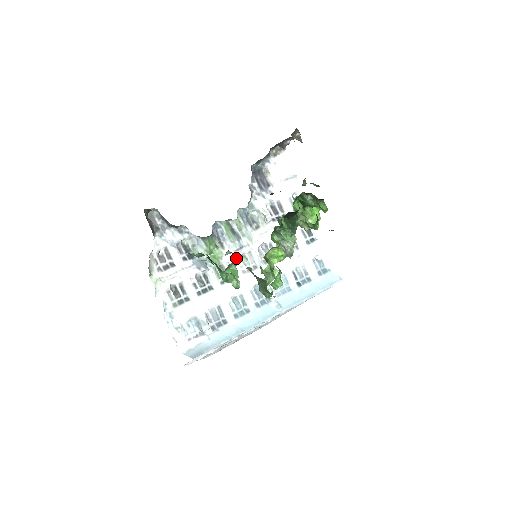
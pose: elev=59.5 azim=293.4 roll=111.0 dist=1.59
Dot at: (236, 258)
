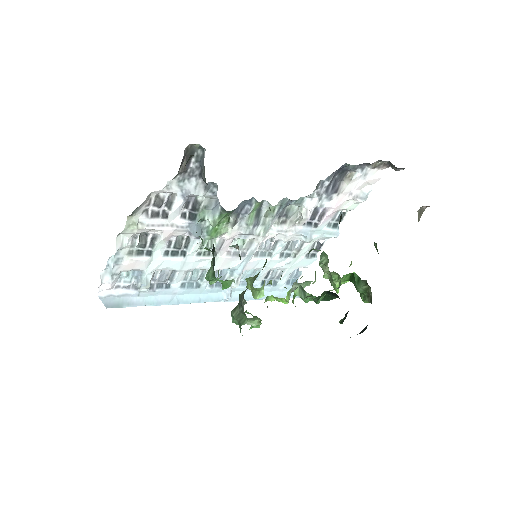
Dot at: (235, 237)
